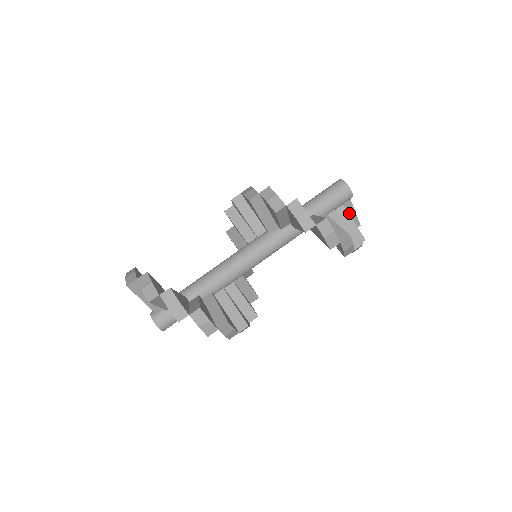
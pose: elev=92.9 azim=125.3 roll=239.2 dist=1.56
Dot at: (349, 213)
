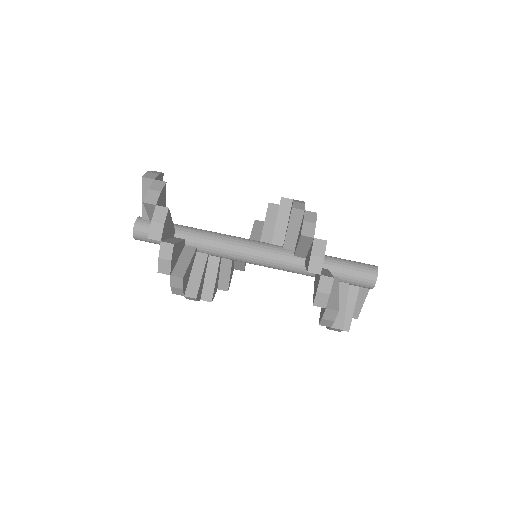
Dot at: (358, 299)
